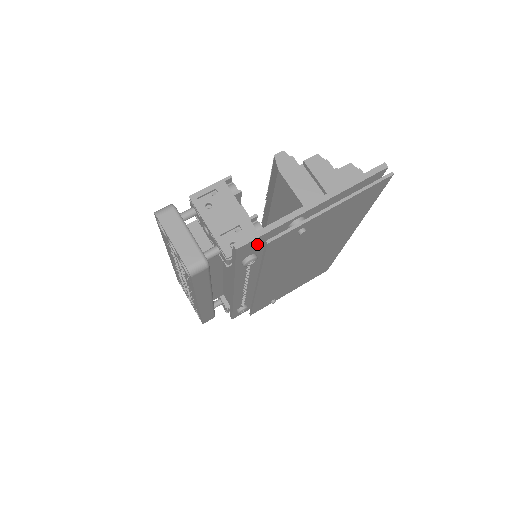
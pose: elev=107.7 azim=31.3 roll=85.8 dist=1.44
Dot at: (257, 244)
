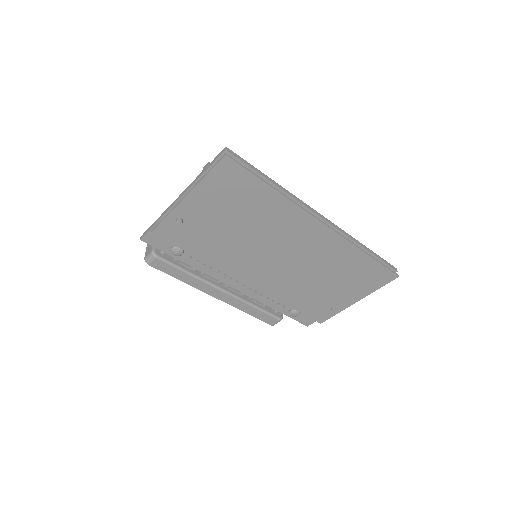
Dot at: occluded
